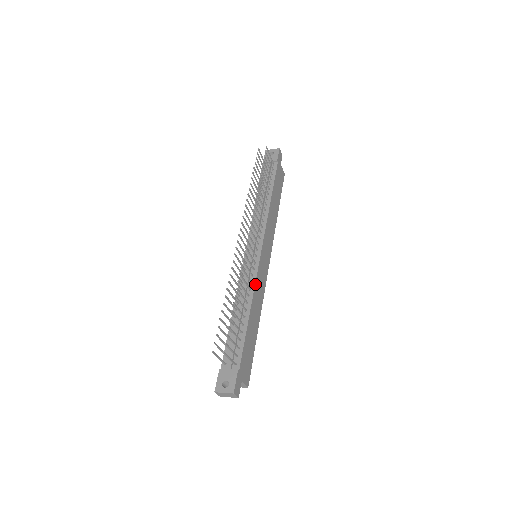
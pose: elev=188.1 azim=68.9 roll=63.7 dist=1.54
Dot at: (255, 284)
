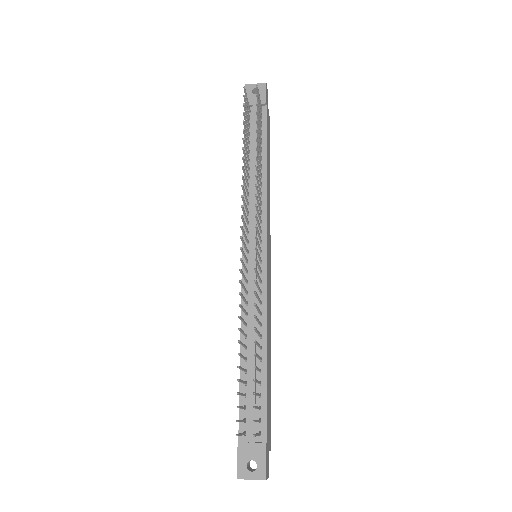
Dot at: (266, 305)
